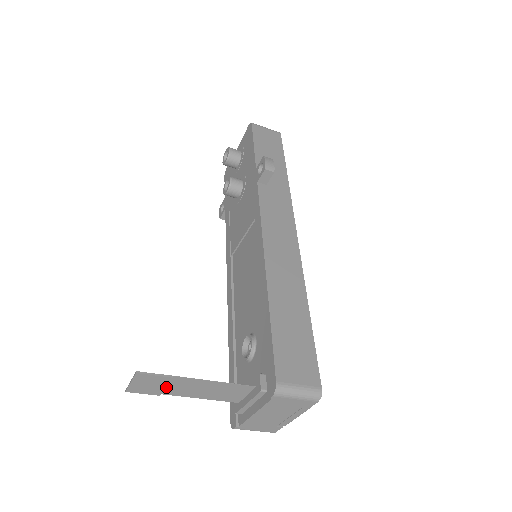
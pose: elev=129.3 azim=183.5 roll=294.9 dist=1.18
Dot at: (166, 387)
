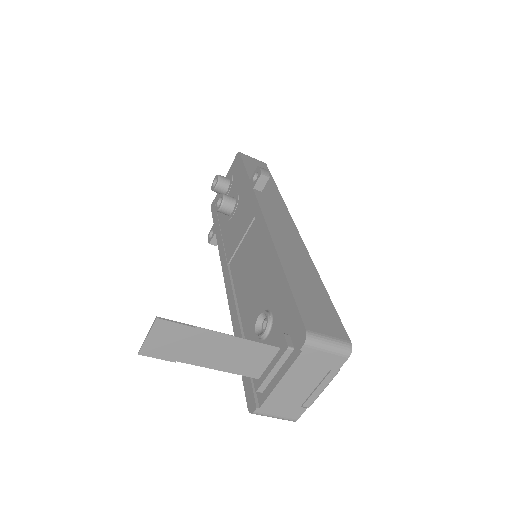
Dot at: (184, 348)
